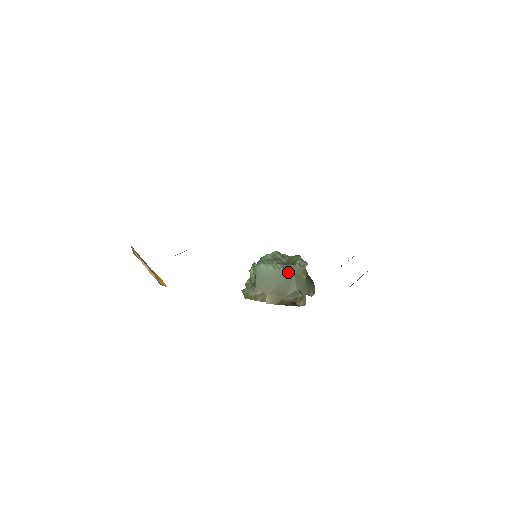
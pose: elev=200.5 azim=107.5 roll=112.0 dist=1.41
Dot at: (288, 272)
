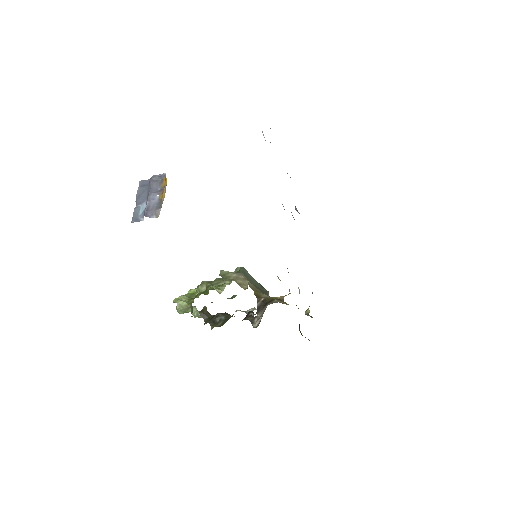
Dot at: (263, 288)
